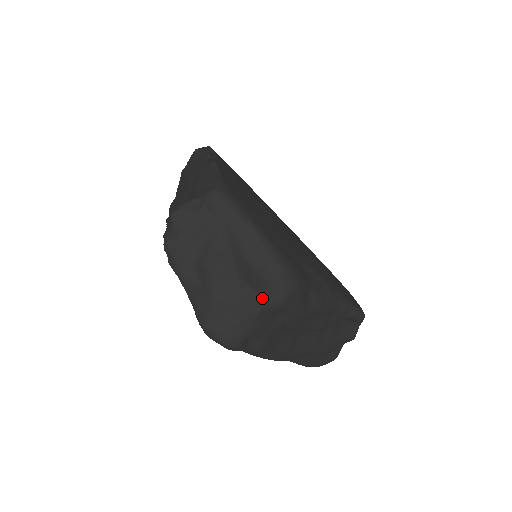
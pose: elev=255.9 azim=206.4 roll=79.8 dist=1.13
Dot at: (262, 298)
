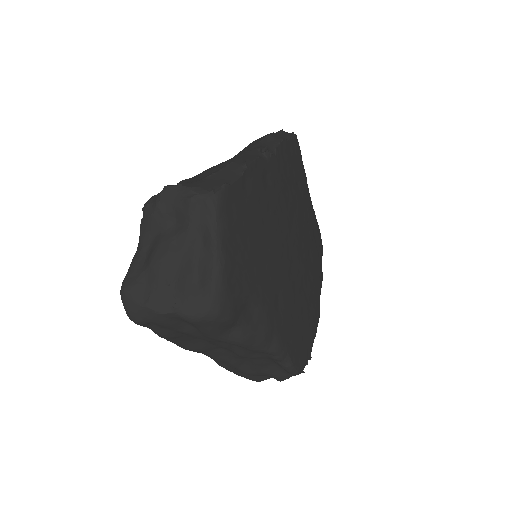
Dot at: (177, 305)
